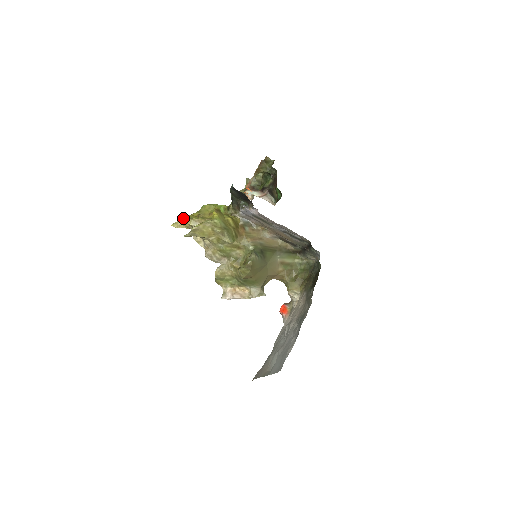
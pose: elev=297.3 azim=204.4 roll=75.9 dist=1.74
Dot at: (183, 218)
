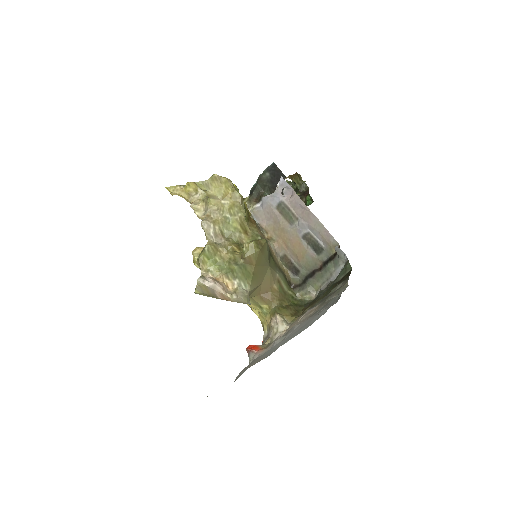
Dot at: occluded
